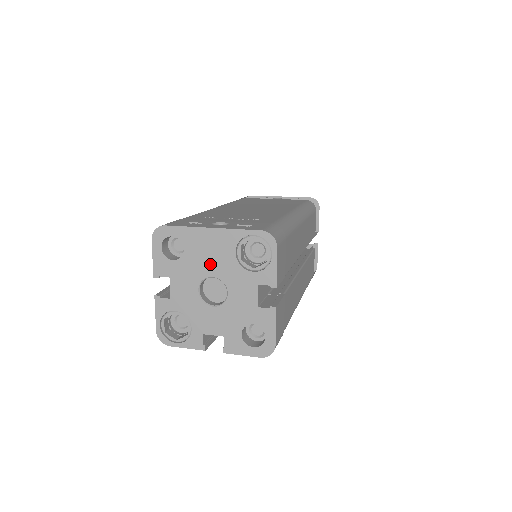
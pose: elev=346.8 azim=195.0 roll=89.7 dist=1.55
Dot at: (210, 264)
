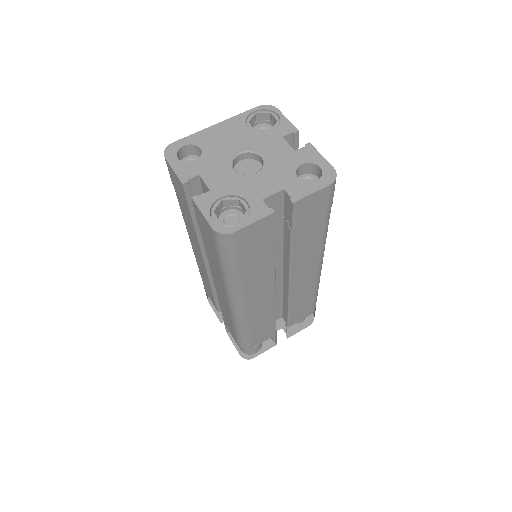
Dot at: (231, 146)
